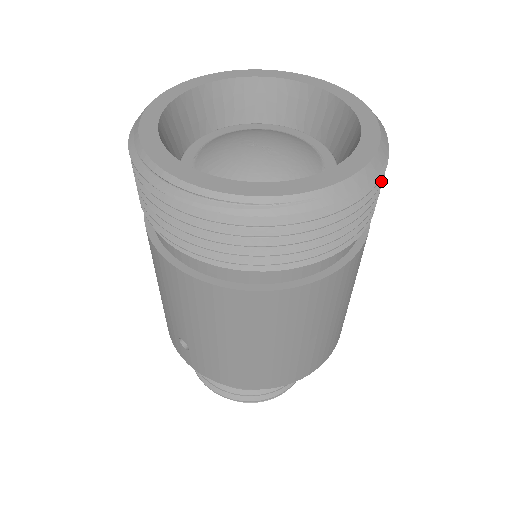
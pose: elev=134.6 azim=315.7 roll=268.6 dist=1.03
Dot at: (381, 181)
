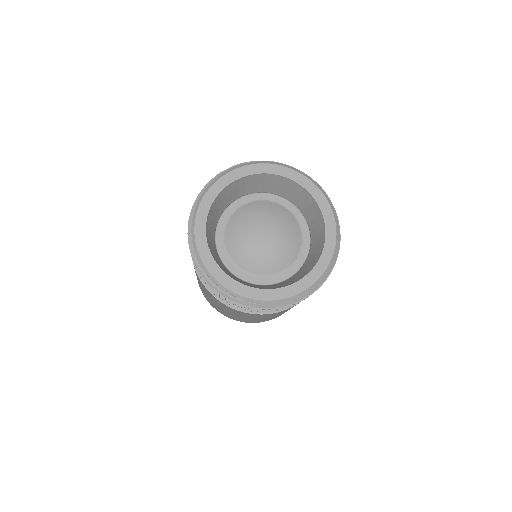
Dot at: occluded
